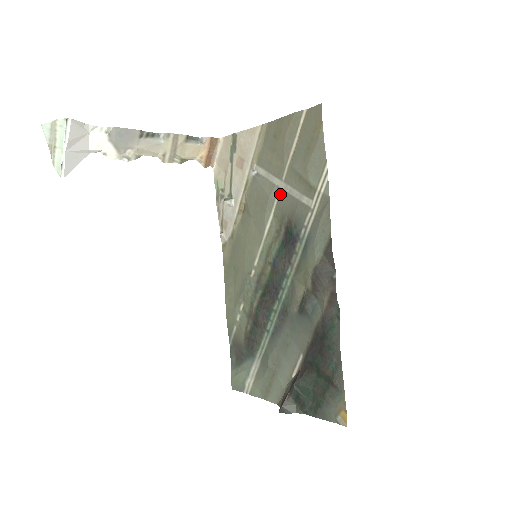
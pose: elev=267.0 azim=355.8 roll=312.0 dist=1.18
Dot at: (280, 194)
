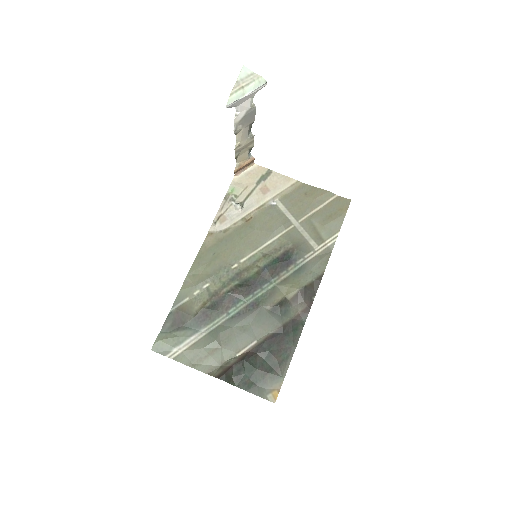
Dot at: (292, 228)
